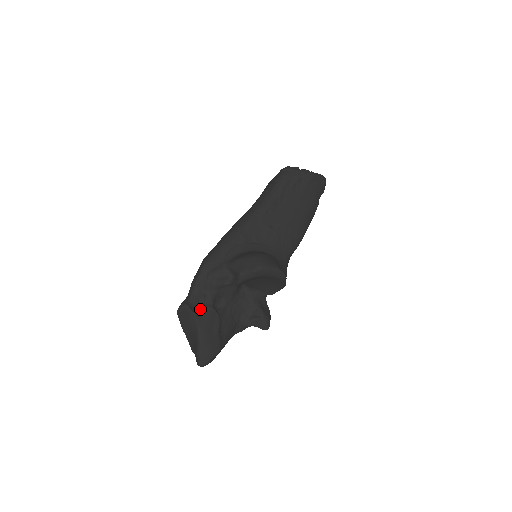
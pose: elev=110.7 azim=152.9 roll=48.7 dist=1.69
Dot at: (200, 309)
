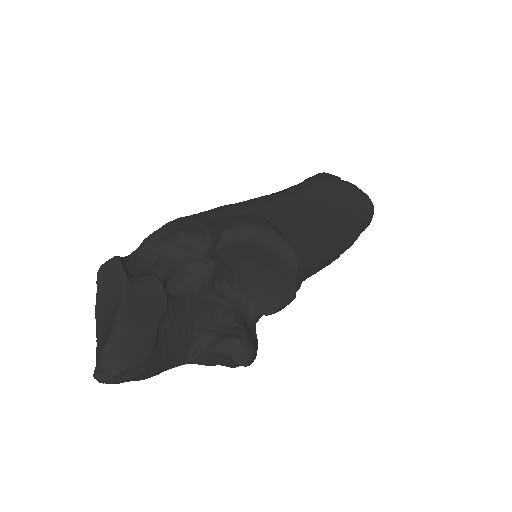
Dot at: (139, 276)
